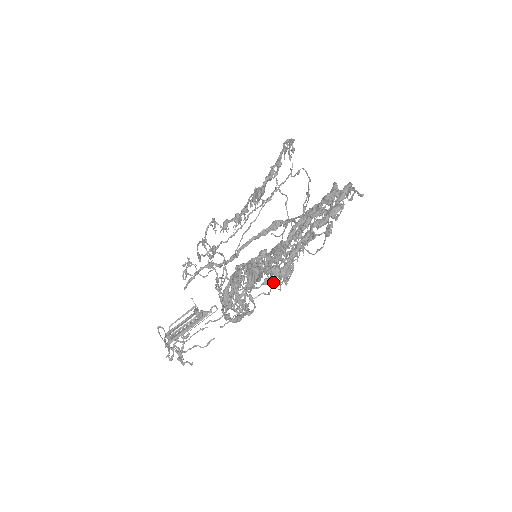
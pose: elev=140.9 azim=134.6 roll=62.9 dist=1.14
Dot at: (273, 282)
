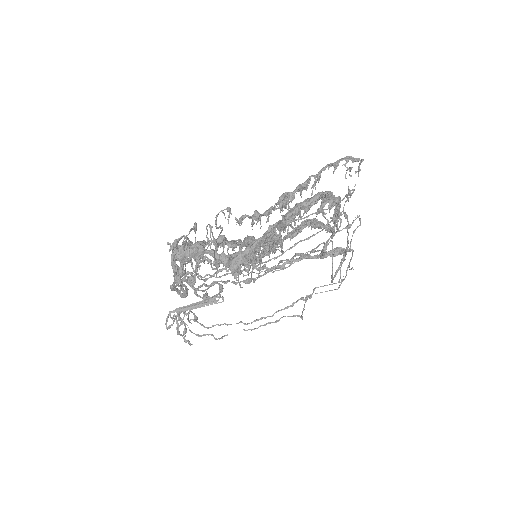
Dot at: (304, 305)
